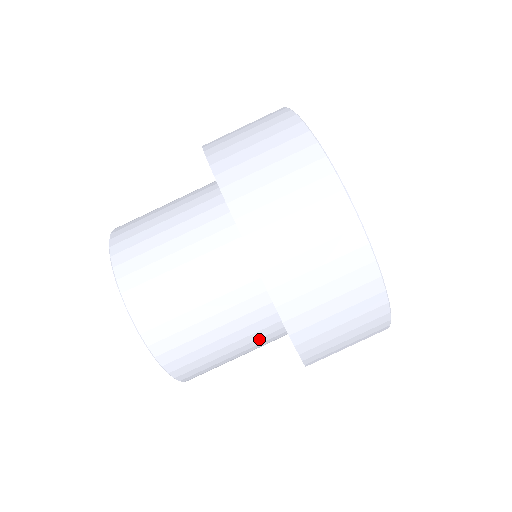
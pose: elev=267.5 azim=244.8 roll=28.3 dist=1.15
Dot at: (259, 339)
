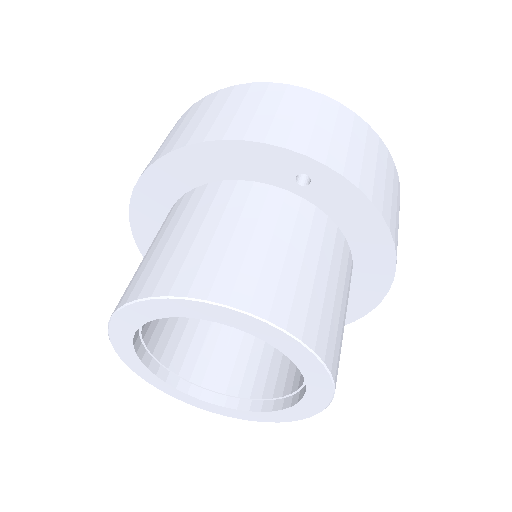
Dot at: occluded
